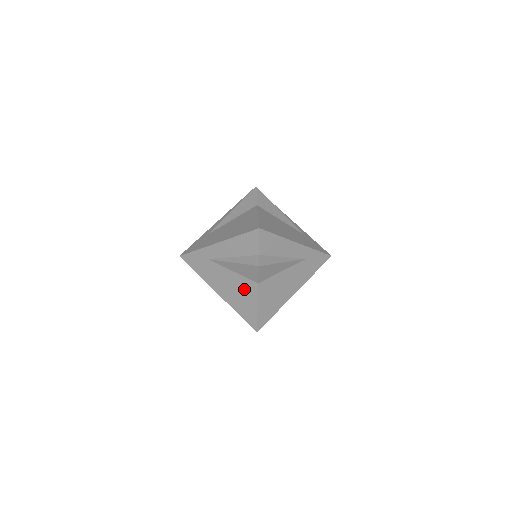
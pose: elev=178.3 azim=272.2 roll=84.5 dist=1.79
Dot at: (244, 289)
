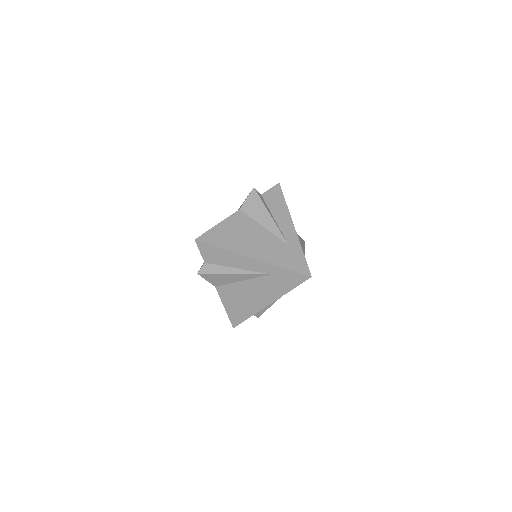
Dot at: occluded
